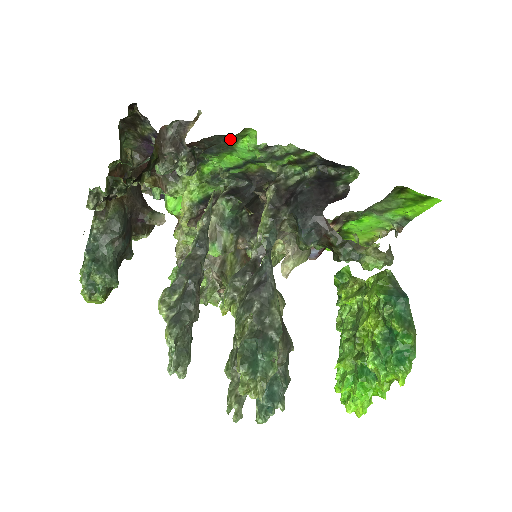
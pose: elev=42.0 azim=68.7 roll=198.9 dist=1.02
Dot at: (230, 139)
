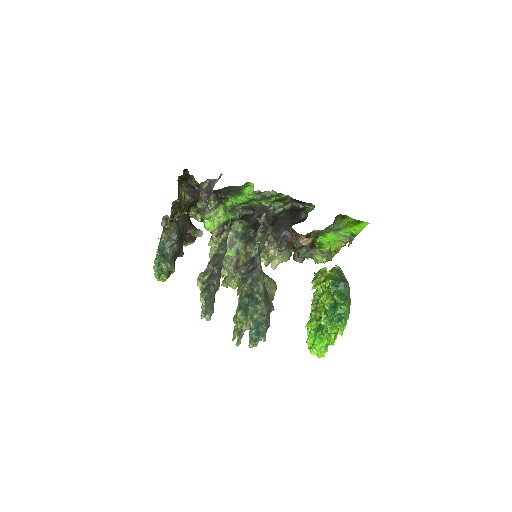
Dot at: (239, 188)
